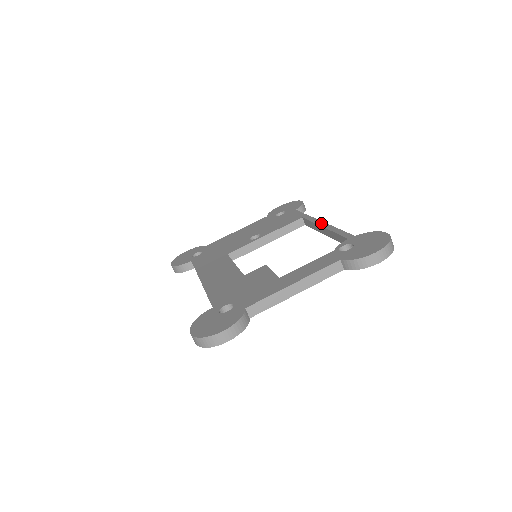
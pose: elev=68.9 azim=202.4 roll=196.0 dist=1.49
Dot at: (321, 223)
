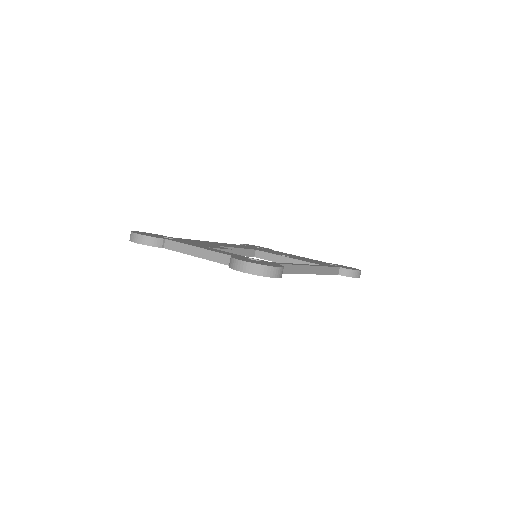
Dot at: occluded
